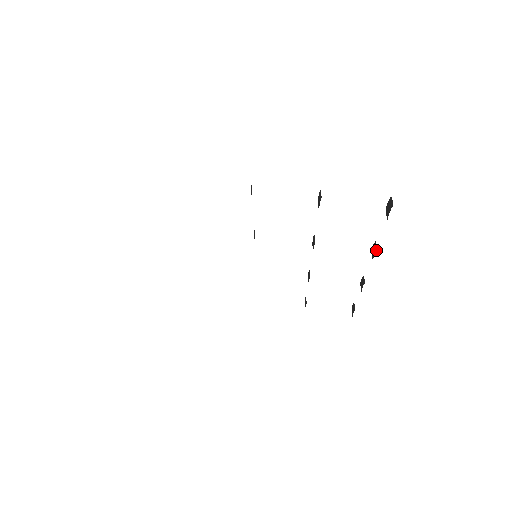
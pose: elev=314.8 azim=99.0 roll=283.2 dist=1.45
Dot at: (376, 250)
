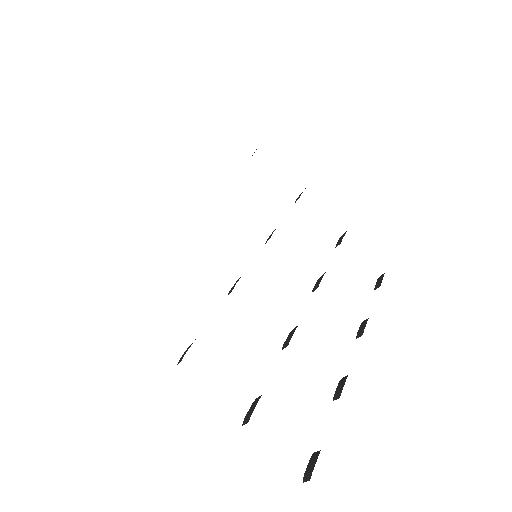
Dot at: (333, 398)
